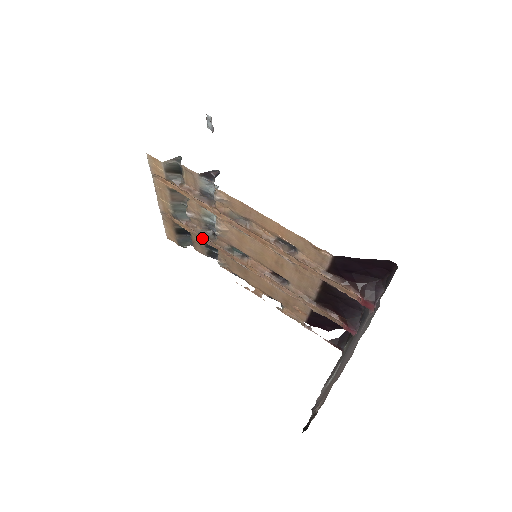
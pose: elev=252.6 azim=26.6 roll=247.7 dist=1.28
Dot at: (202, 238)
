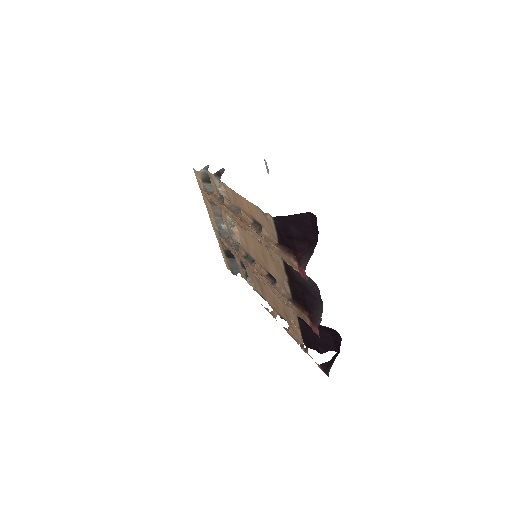
Dot at: (233, 252)
